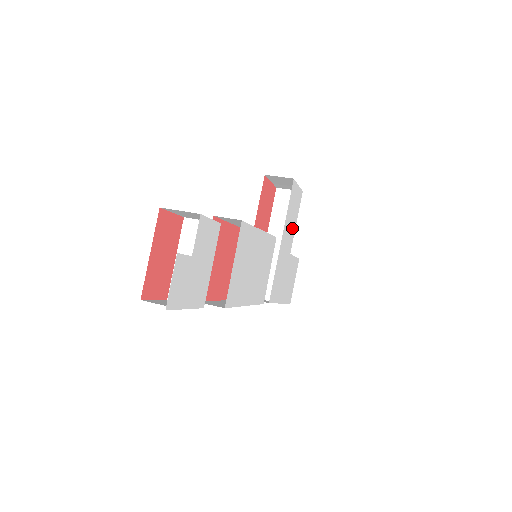
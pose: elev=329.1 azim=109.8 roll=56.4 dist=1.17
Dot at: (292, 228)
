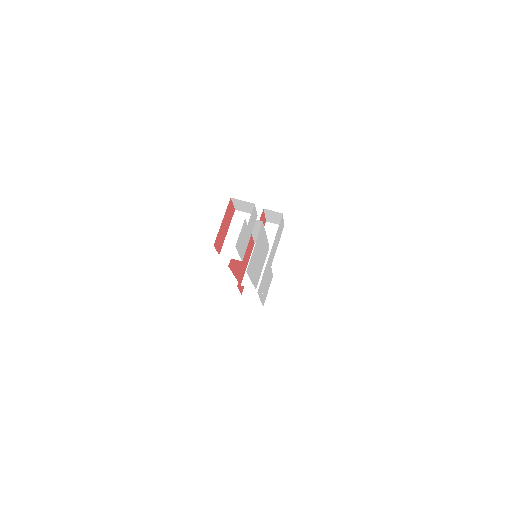
Dot at: (275, 248)
